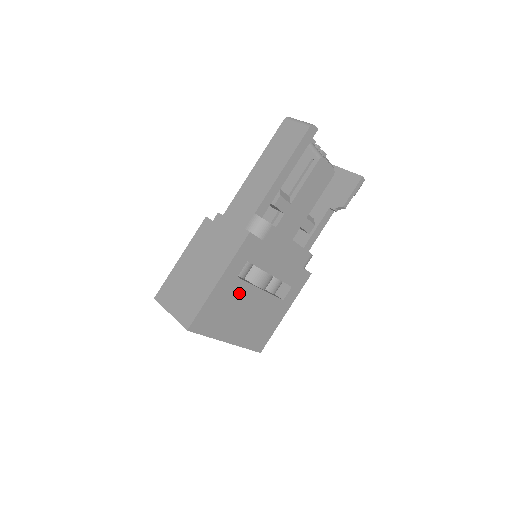
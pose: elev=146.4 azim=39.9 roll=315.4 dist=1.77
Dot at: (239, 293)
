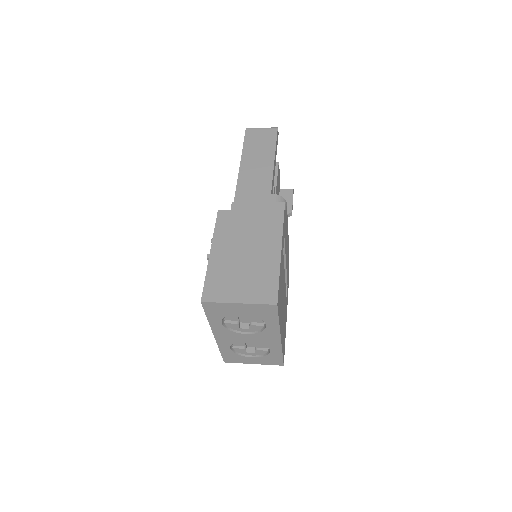
Dot at: (283, 273)
